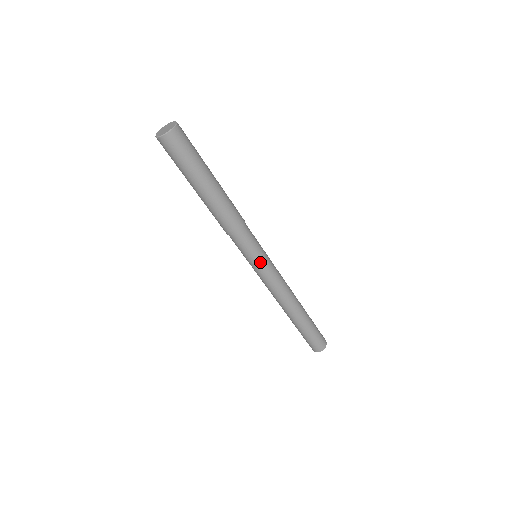
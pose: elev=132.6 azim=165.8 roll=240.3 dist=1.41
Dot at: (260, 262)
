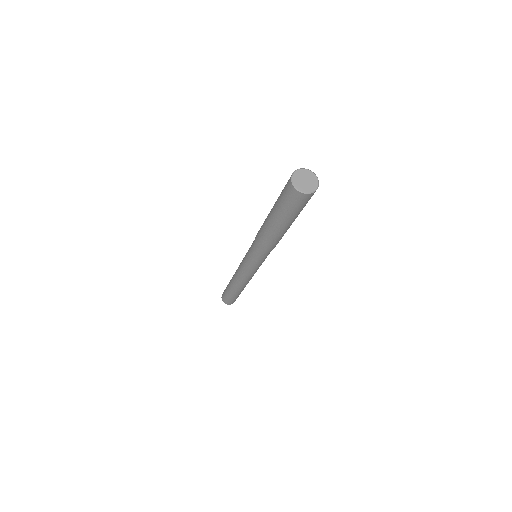
Dot at: (261, 264)
